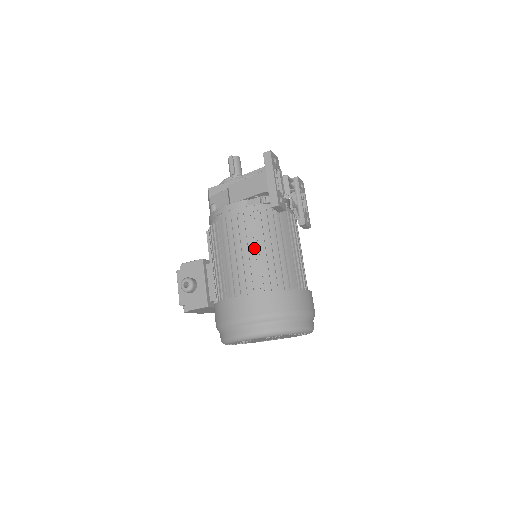
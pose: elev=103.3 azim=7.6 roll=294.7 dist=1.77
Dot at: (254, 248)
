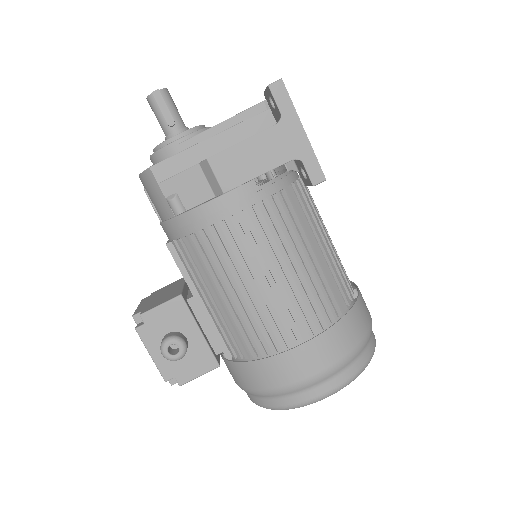
Dot at: (295, 260)
